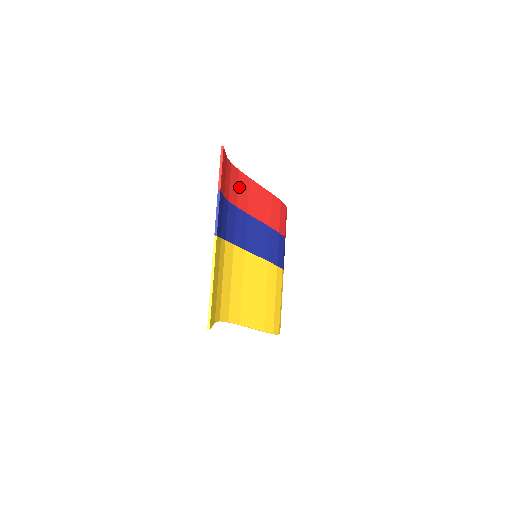
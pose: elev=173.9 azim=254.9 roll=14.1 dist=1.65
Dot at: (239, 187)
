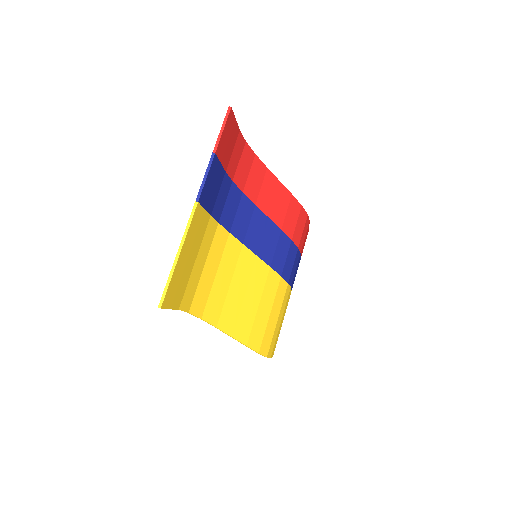
Dot at: (251, 172)
